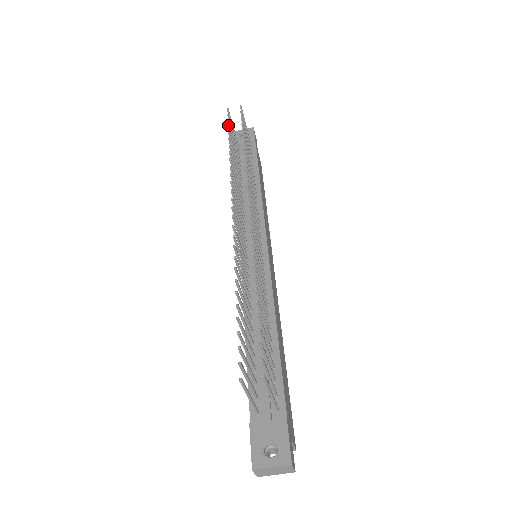
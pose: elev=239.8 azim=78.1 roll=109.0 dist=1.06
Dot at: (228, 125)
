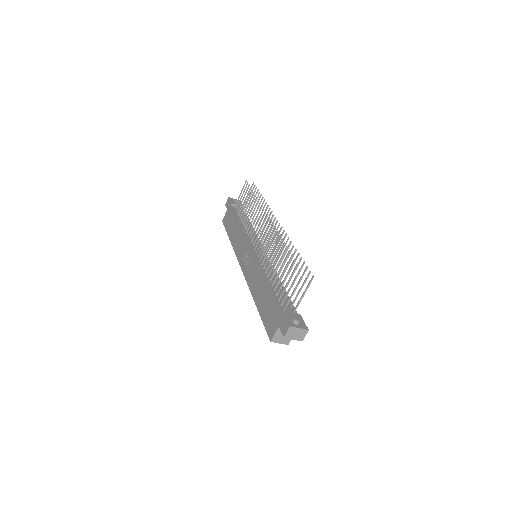
Dot at: occluded
